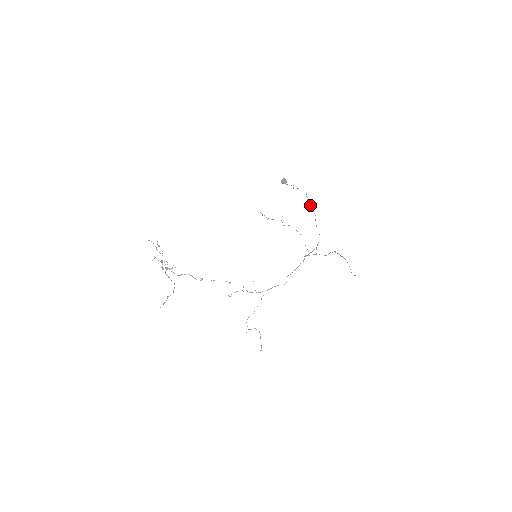
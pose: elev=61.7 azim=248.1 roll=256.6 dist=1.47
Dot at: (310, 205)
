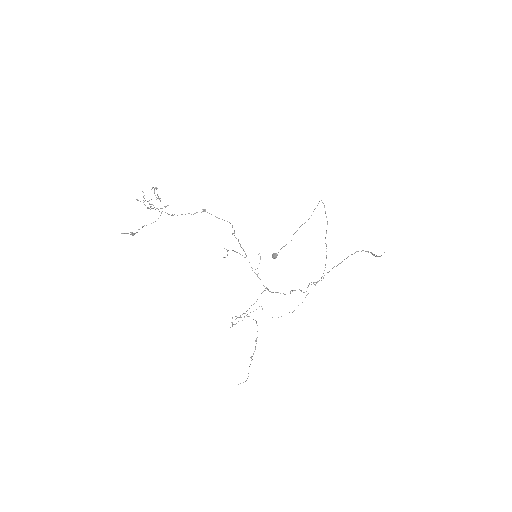
Dot at: (324, 206)
